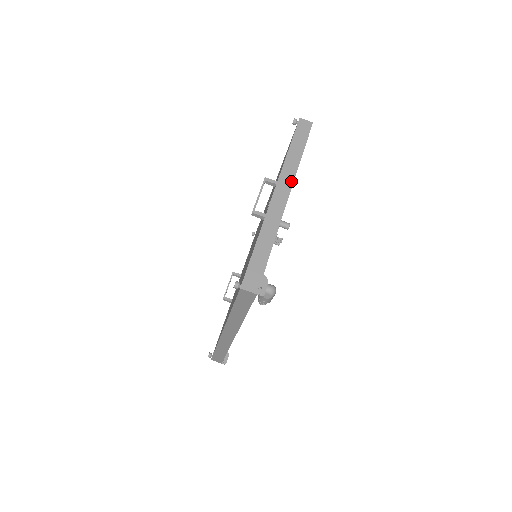
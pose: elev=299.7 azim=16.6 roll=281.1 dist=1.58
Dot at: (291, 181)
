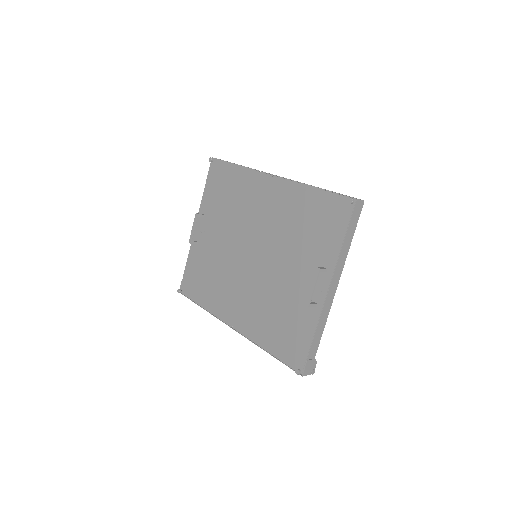
Dot at: (340, 274)
